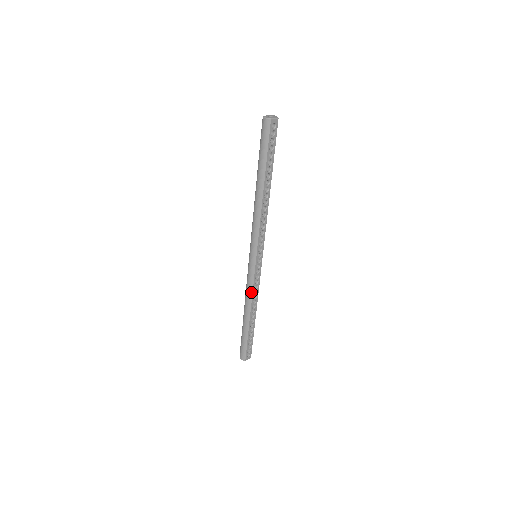
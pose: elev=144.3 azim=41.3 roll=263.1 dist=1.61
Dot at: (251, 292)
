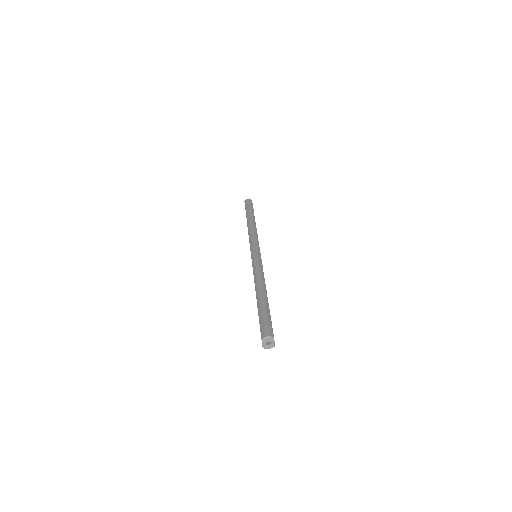
Dot at: occluded
